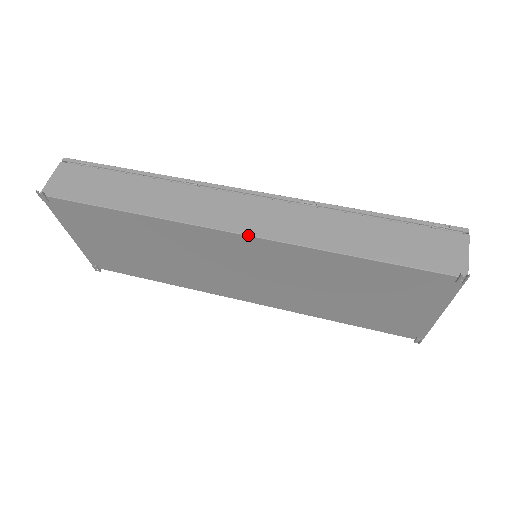
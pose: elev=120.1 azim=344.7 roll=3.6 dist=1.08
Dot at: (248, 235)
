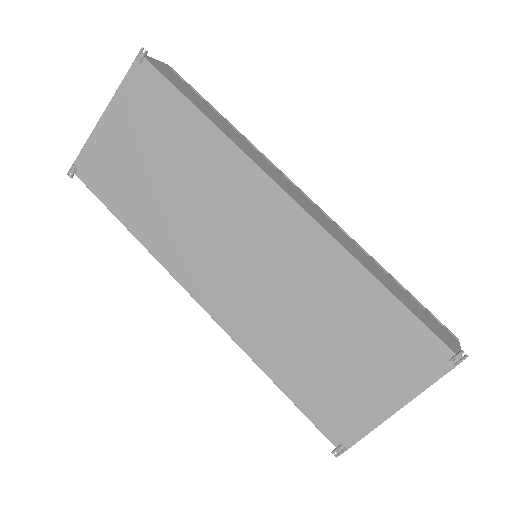
Dot at: (300, 205)
